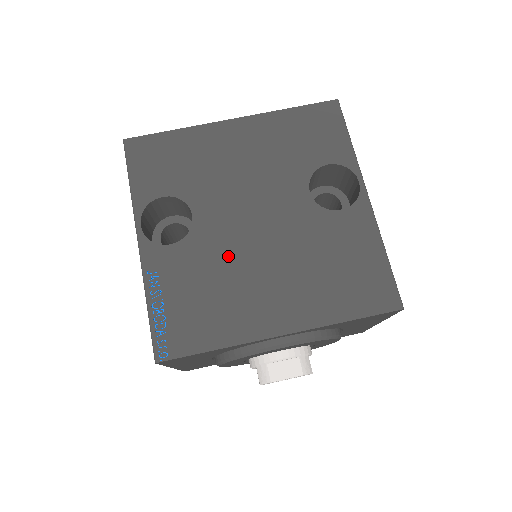
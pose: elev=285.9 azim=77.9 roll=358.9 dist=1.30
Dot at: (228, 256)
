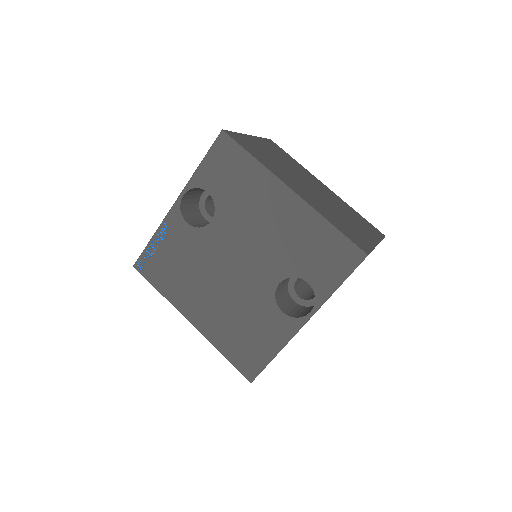
Dot at: (205, 262)
